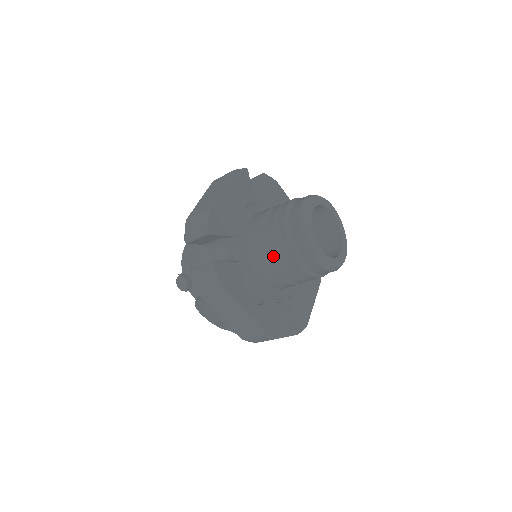
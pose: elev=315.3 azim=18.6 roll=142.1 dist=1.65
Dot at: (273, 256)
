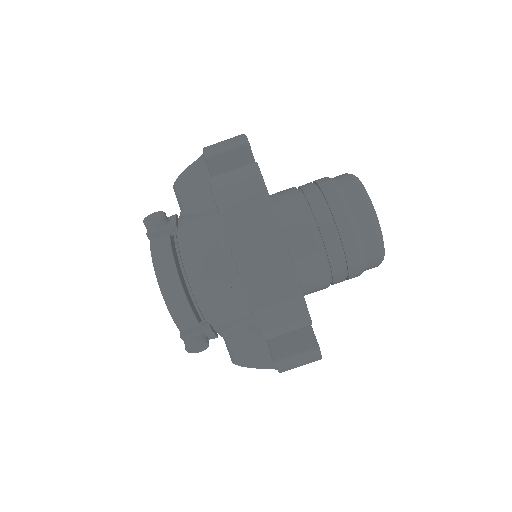
Dot at: (335, 281)
